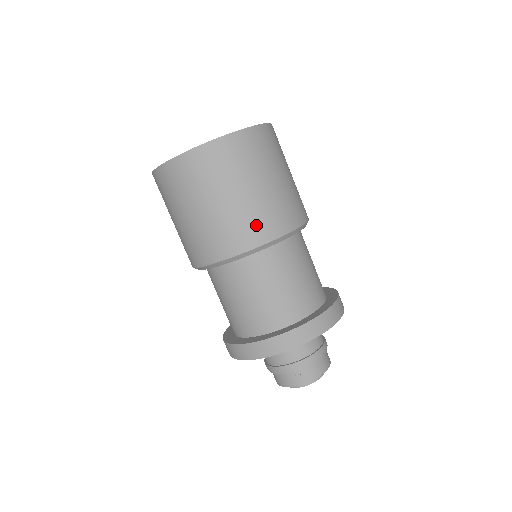
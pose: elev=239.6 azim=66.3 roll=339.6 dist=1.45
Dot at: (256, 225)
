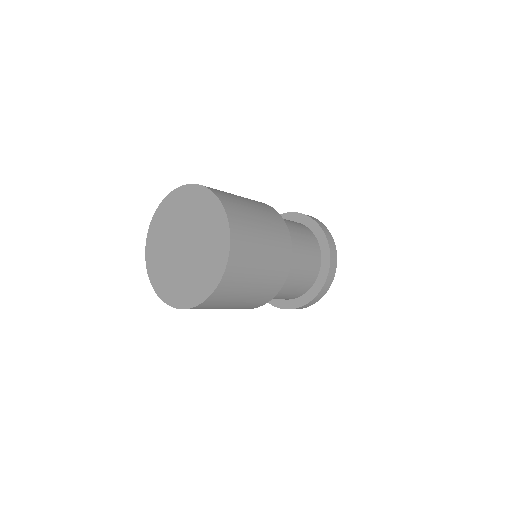
Dot at: (268, 292)
